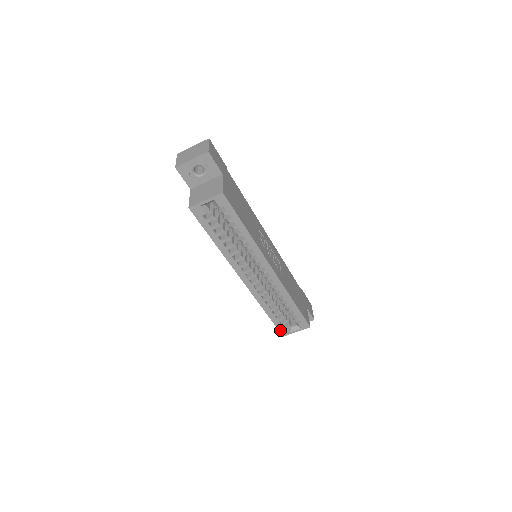
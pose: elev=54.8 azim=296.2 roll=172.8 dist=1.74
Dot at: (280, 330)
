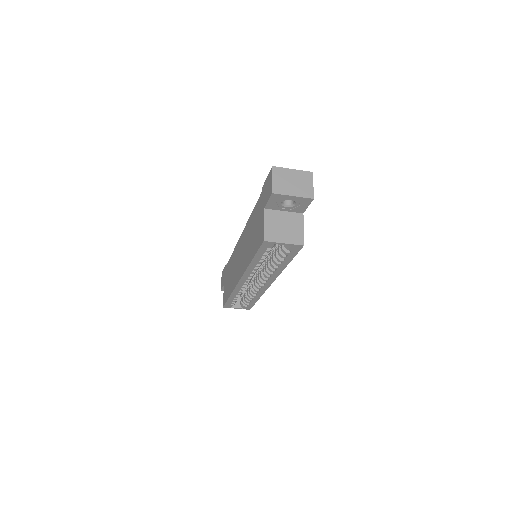
Dot at: (226, 305)
